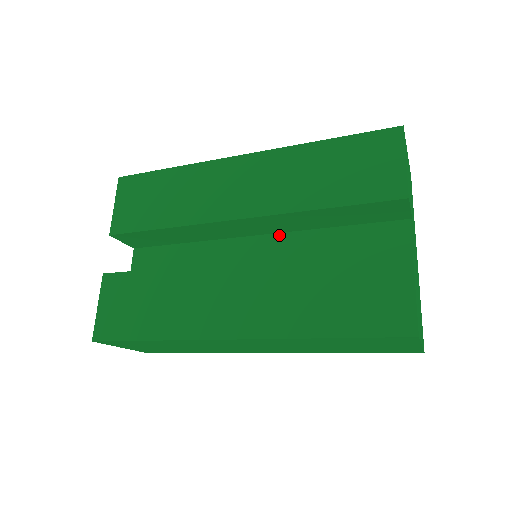
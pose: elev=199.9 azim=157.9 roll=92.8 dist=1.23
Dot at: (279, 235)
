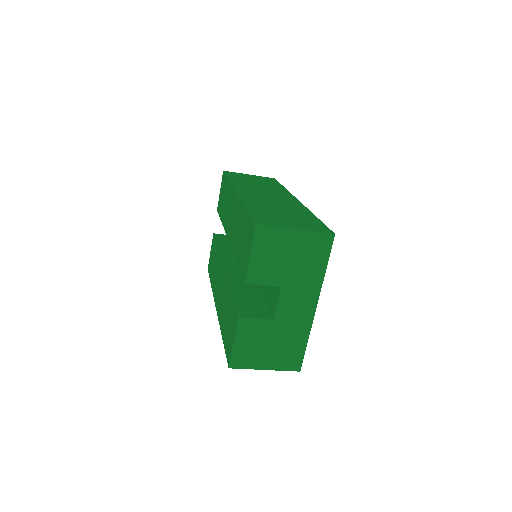
Dot at: occluded
